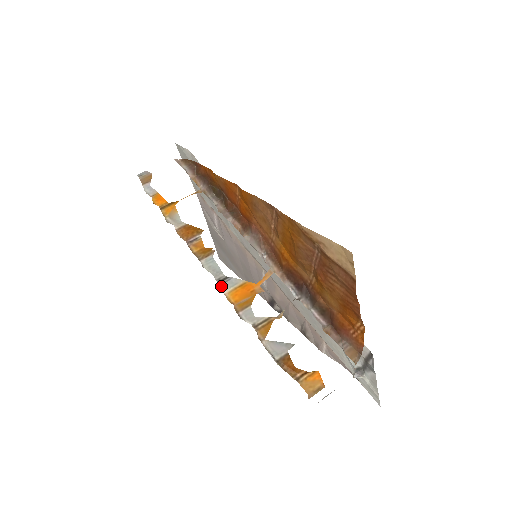
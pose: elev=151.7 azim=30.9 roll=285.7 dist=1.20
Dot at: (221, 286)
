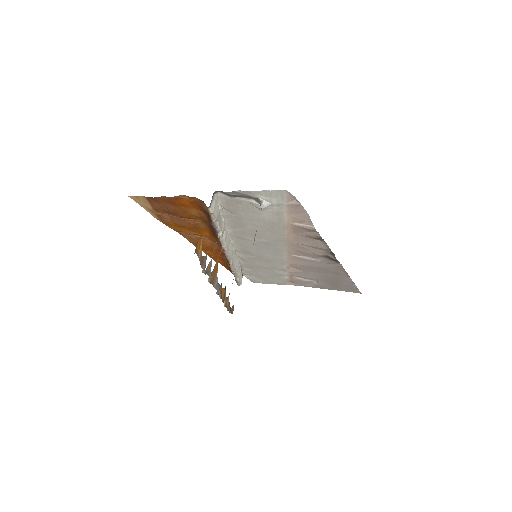
Dot at: (214, 287)
